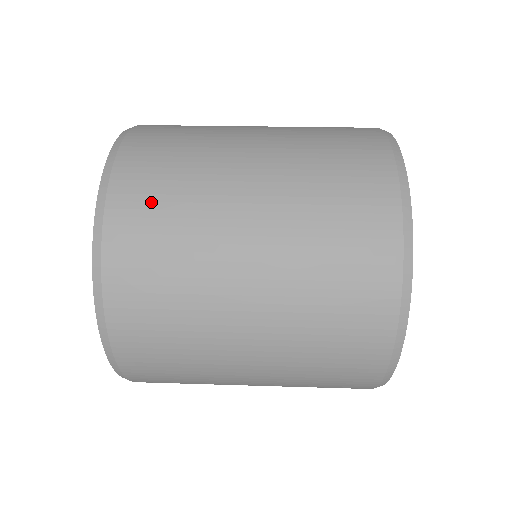
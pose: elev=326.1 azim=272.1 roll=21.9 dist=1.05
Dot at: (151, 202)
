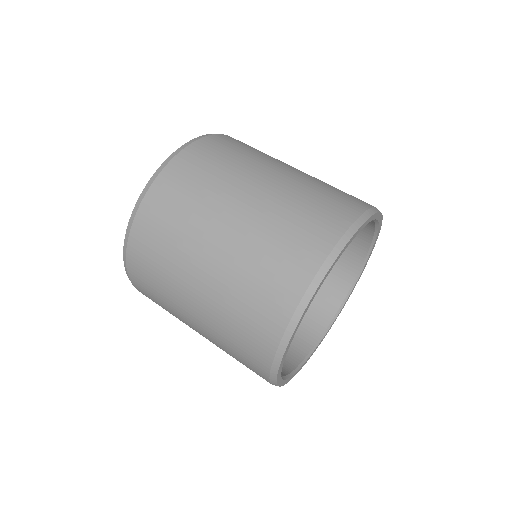
Dot at: (147, 288)
